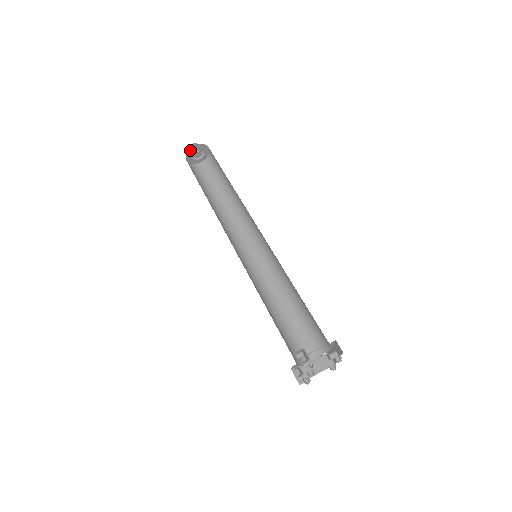
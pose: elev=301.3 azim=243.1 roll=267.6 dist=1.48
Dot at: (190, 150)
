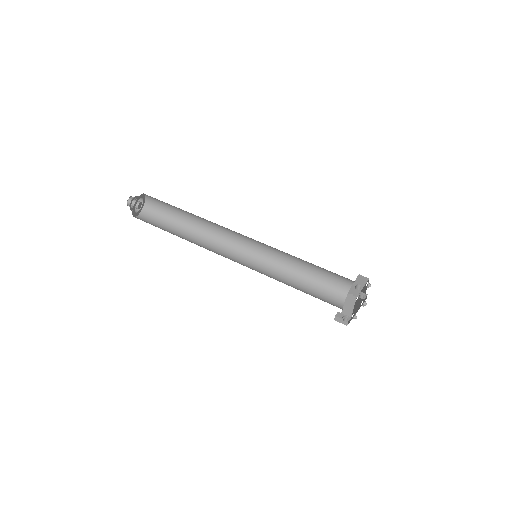
Dot at: (135, 203)
